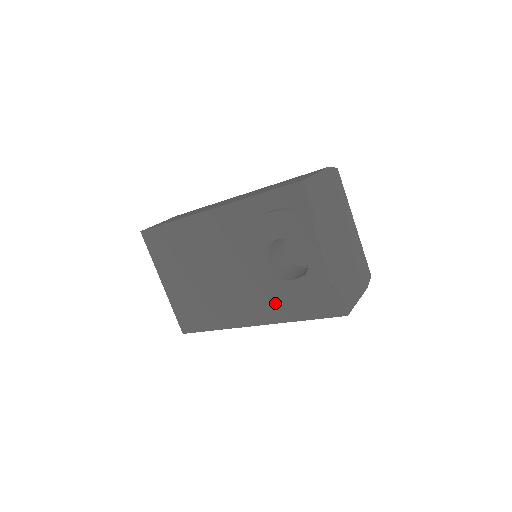
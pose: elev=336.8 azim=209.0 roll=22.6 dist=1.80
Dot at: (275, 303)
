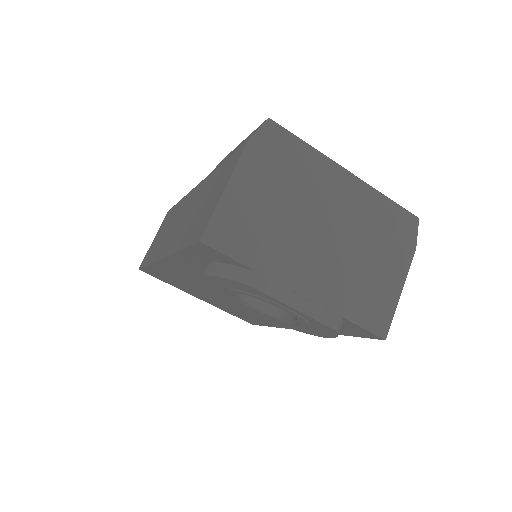
Dot at: occluded
